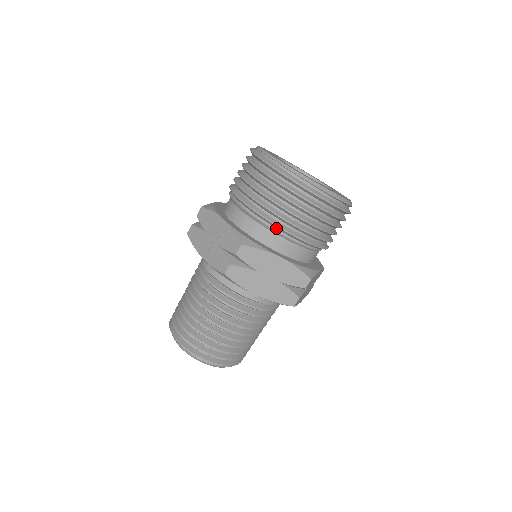
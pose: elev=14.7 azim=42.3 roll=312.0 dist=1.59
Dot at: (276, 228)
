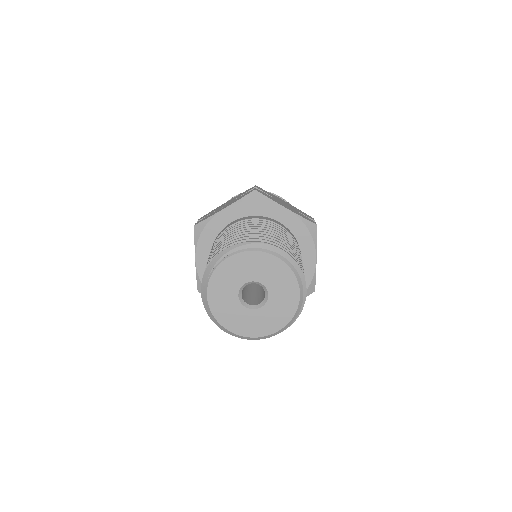
Dot at: occluded
